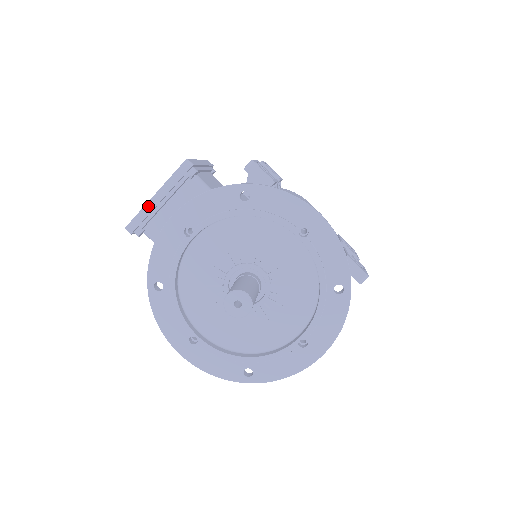
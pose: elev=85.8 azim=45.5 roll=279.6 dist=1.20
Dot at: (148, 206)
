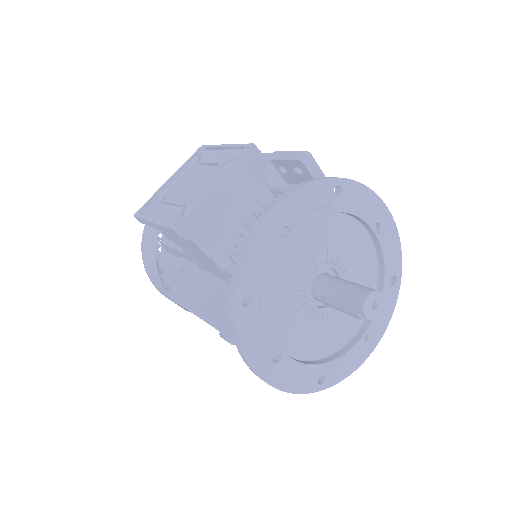
Dot at: (208, 200)
